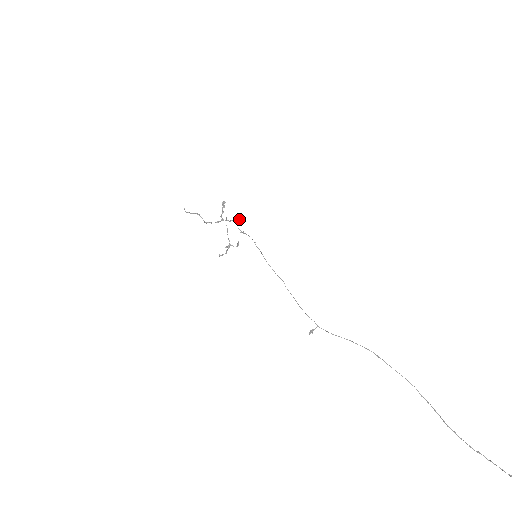
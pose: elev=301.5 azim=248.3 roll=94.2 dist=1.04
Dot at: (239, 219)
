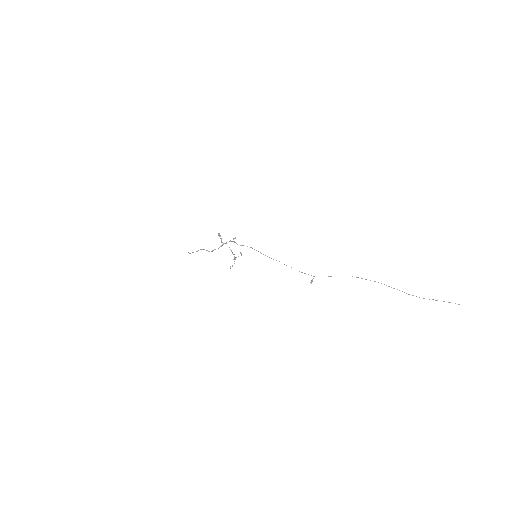
Dot at: occluded
